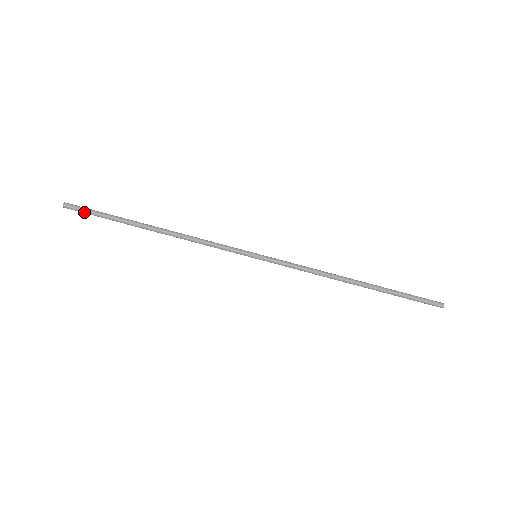
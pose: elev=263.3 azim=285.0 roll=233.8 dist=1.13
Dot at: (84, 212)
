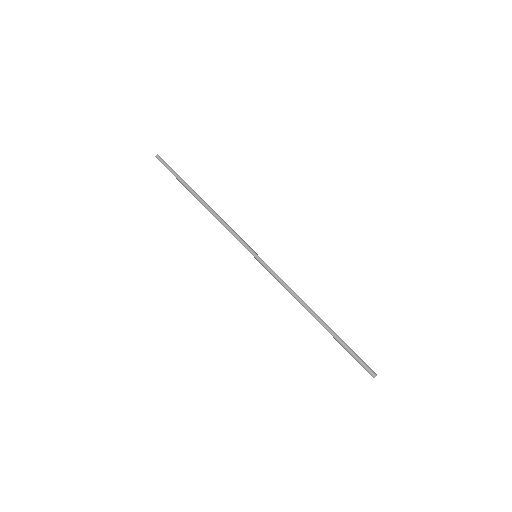
Dot at: (167, 165)
